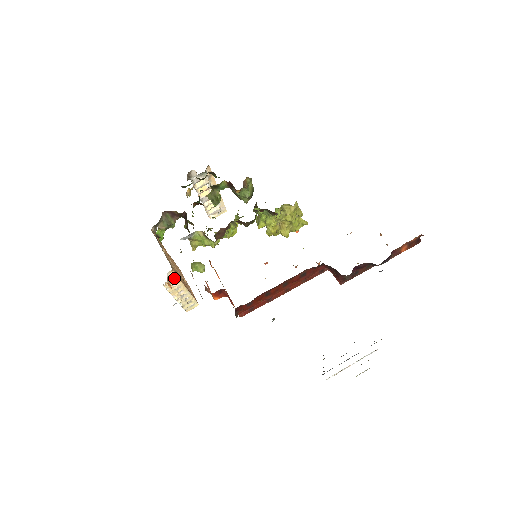
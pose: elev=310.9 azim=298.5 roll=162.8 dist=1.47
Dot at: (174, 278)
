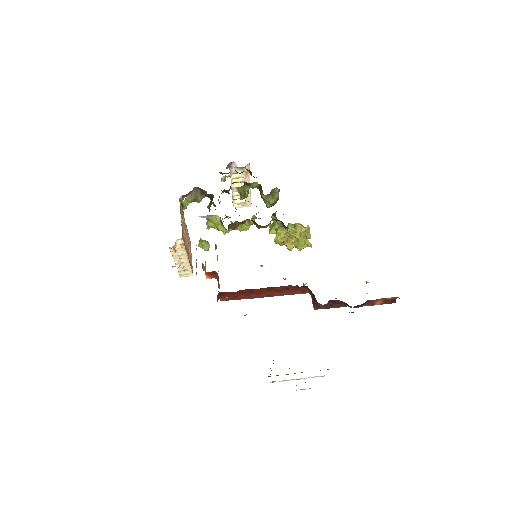
Dot at: (181, 246)
